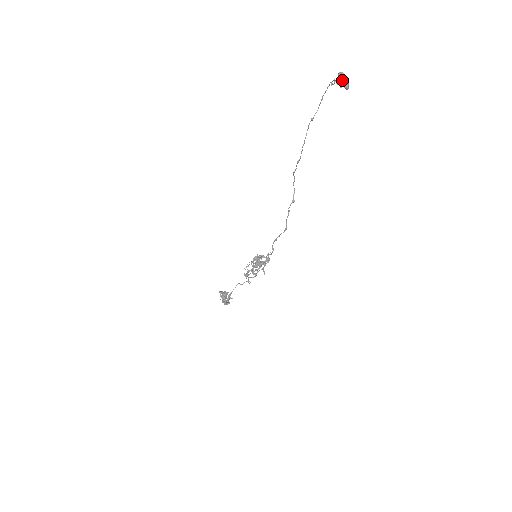
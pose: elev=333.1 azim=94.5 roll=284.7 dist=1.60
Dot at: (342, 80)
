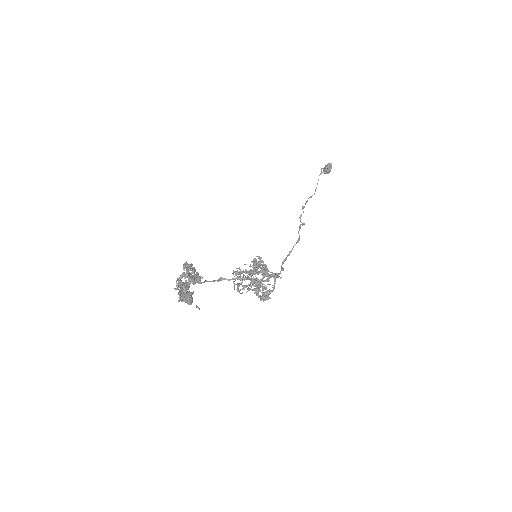
Dot at: (326, 166)
